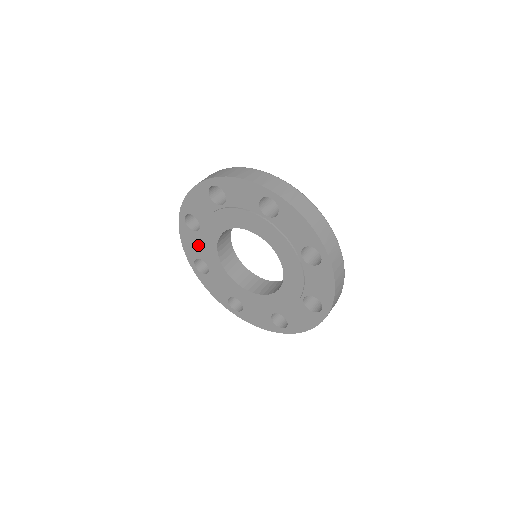
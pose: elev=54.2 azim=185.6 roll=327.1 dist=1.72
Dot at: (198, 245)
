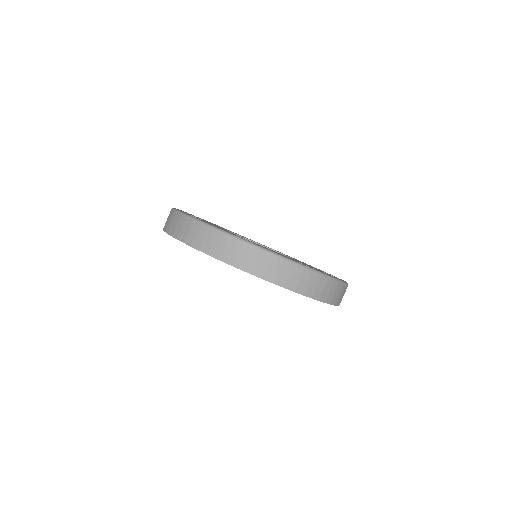
Dot at: occluded
